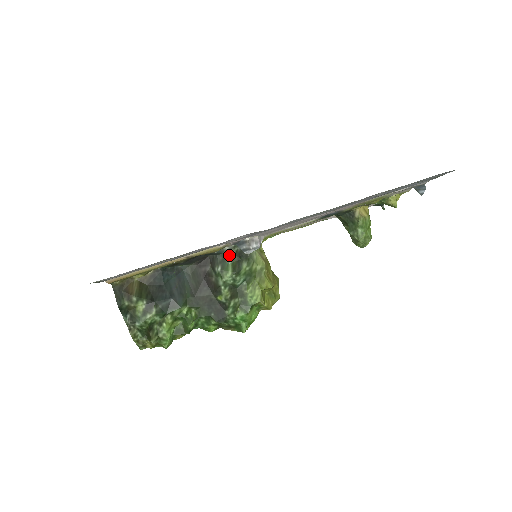
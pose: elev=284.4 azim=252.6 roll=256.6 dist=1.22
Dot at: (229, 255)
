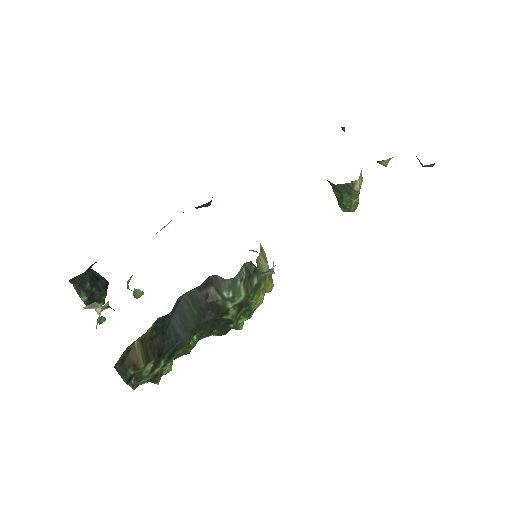
Dot at: (240, 277)
